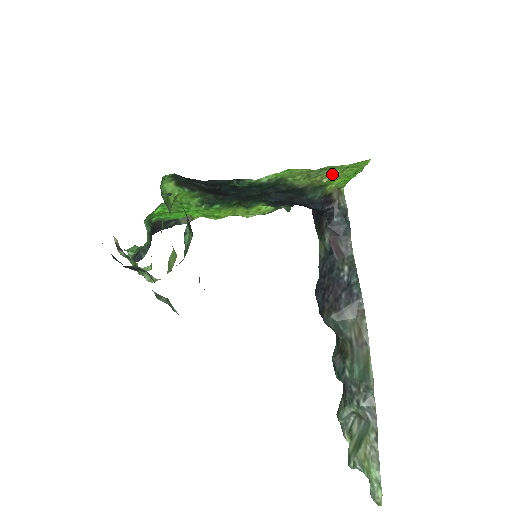
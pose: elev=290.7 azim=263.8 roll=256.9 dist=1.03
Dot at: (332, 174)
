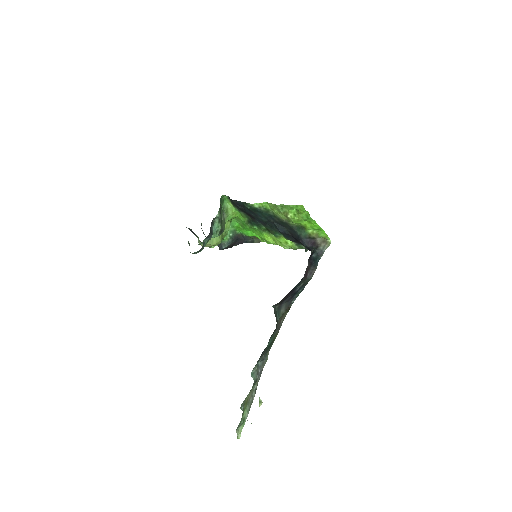
Dot at: (292, 213)
